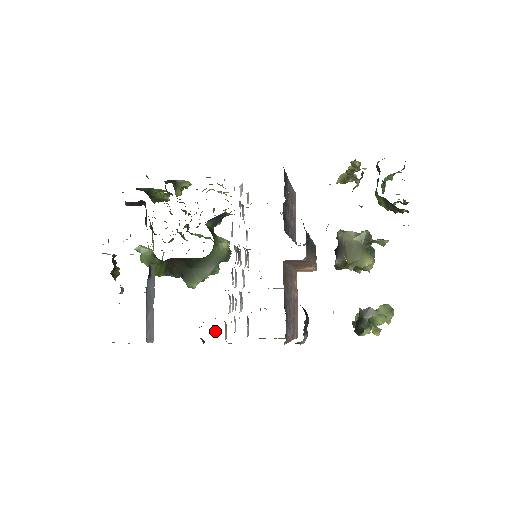
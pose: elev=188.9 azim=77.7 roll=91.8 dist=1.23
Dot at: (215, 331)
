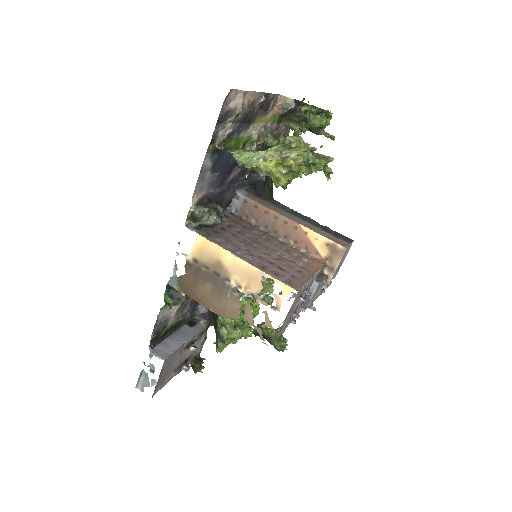
Dot at: occluded
